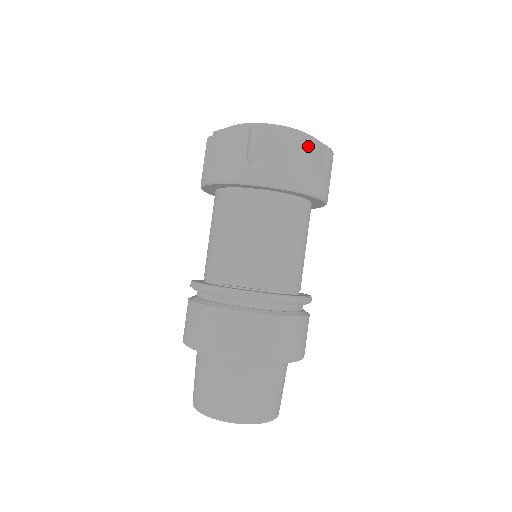
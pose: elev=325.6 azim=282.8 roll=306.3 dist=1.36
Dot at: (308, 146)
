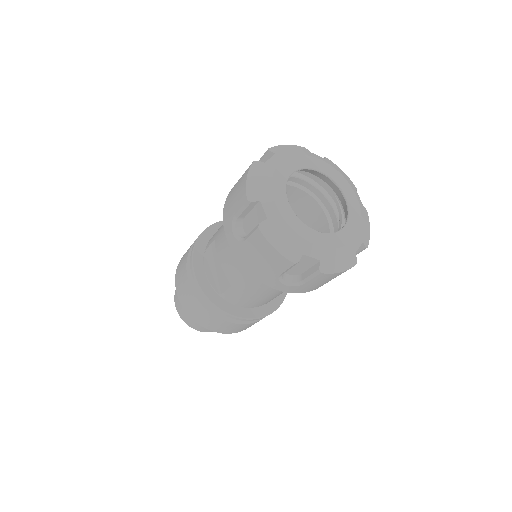
Dot at: (282, 262)
